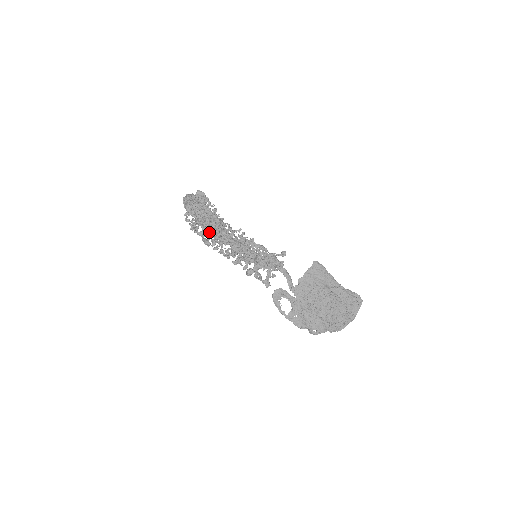
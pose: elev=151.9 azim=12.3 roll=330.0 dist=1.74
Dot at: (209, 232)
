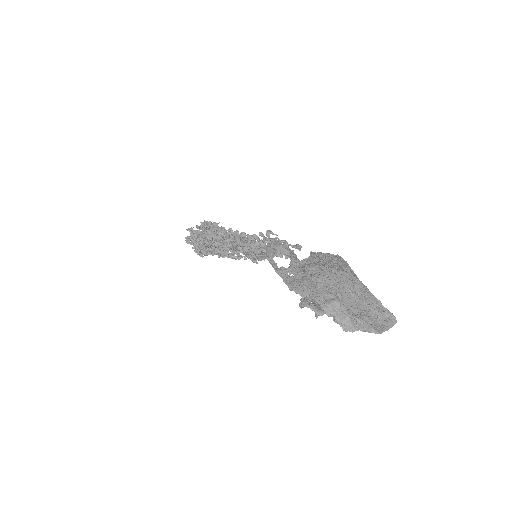
Dot at: (210, 231)
